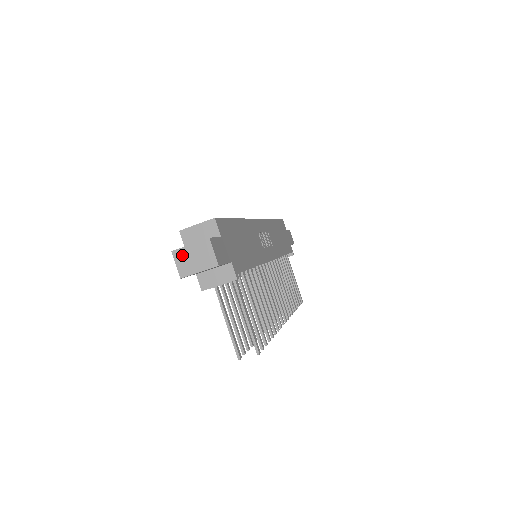
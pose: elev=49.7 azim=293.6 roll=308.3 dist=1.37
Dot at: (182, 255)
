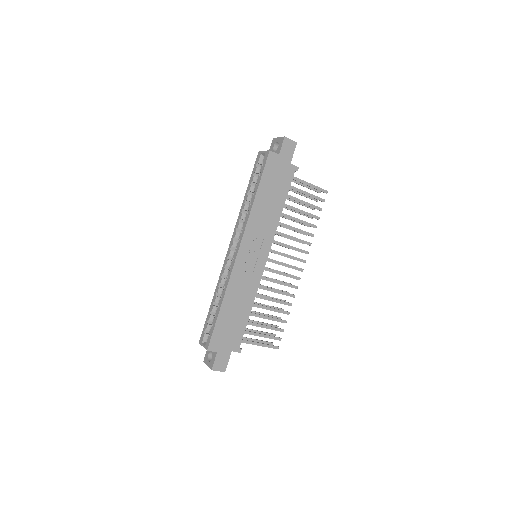
Dot at: occluded
